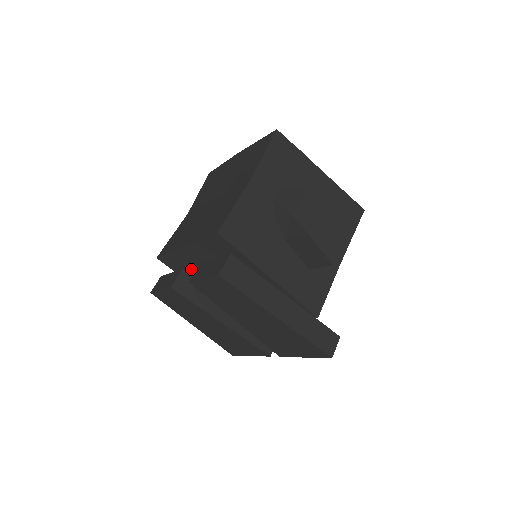
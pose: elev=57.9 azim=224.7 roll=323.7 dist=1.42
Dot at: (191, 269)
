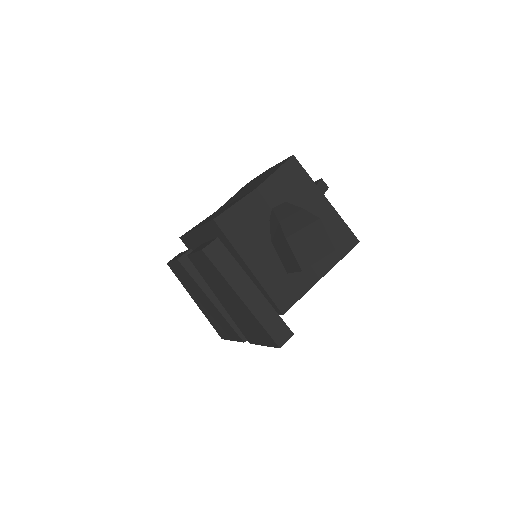
Dot at: occluded
